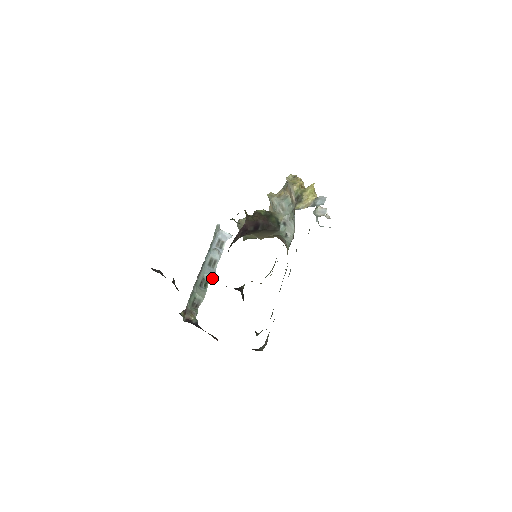
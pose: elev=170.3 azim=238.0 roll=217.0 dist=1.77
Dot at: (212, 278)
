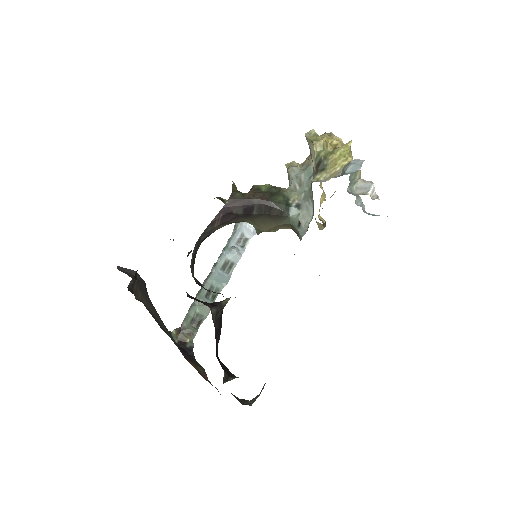
Dot at: (223, 287)
